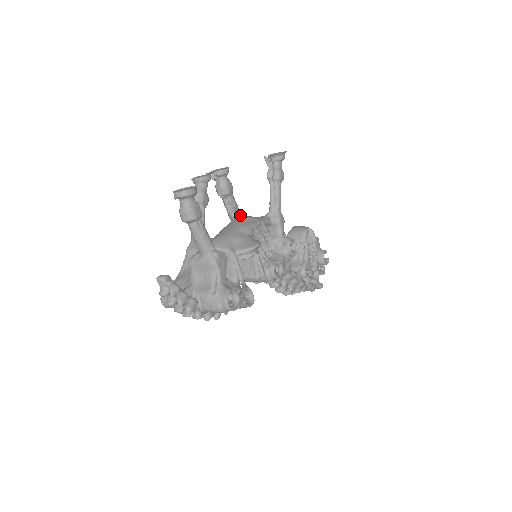
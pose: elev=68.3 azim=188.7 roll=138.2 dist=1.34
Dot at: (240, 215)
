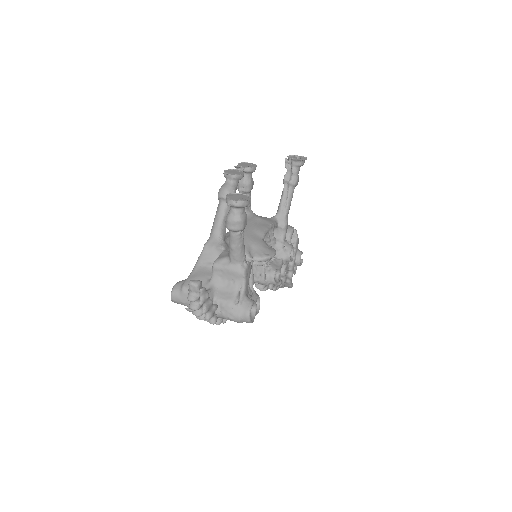
Dot at: (251, 213)
